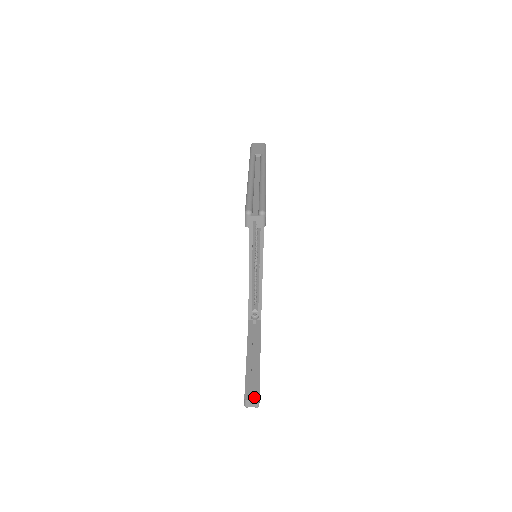
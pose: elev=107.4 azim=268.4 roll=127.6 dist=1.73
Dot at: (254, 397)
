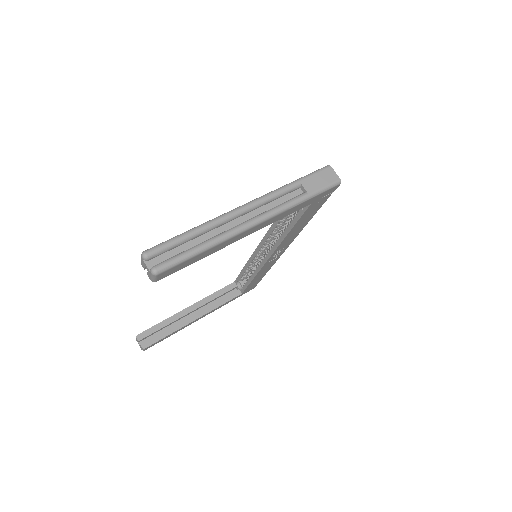
Dot at: (144, 342)
